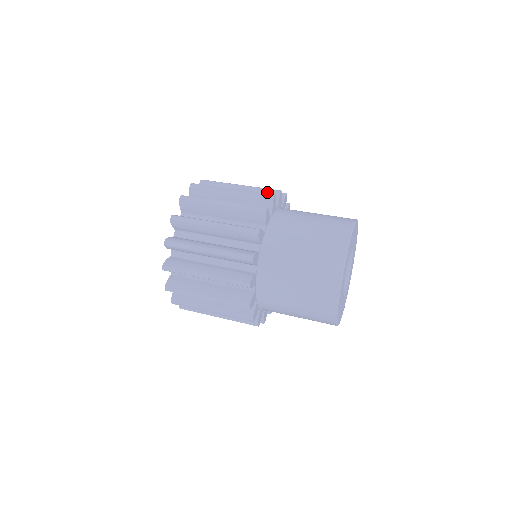
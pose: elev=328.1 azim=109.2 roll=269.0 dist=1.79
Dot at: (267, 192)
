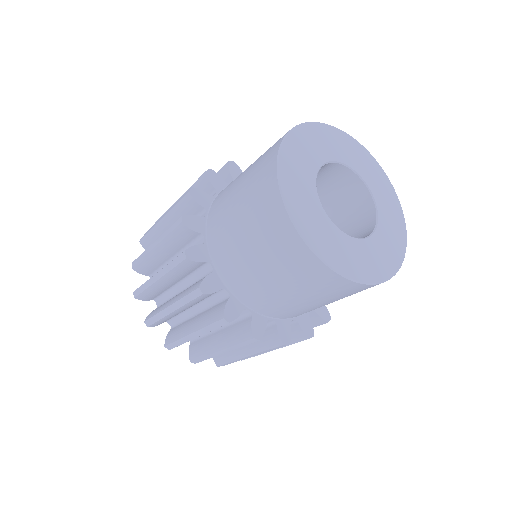
Dot at: occluded
